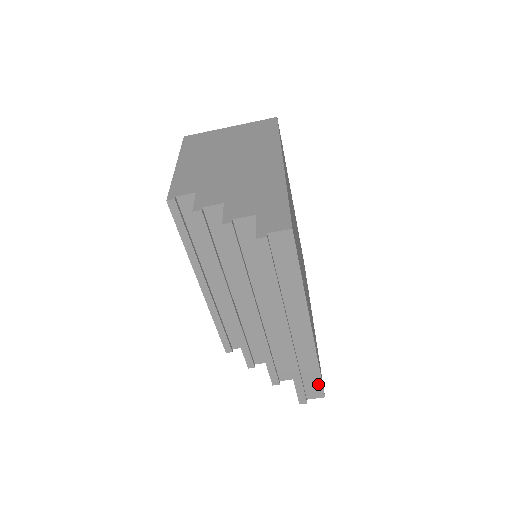
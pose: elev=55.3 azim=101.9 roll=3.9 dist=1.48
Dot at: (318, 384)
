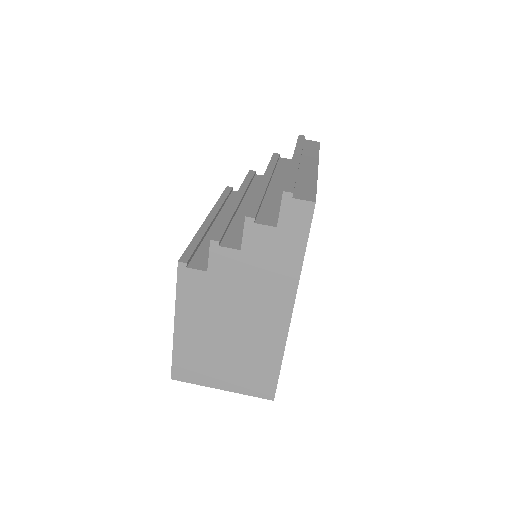
Dot at: (311, 192)
